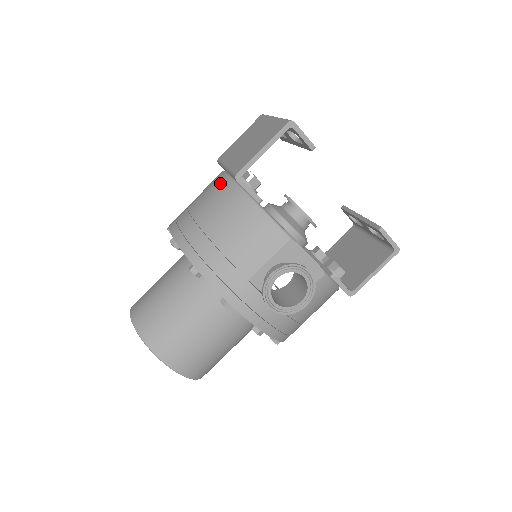
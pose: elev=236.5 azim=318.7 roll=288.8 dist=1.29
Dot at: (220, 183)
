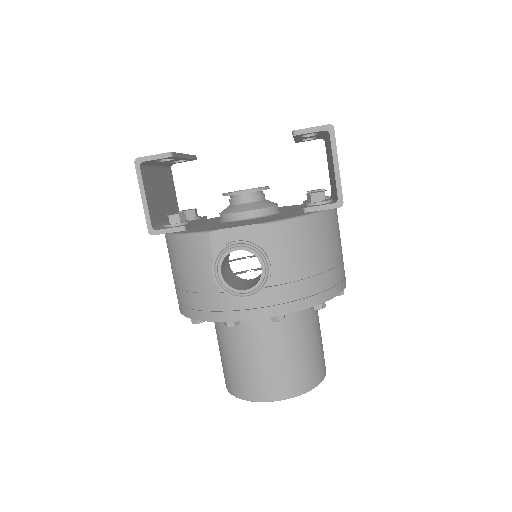
Dot at: occluded
